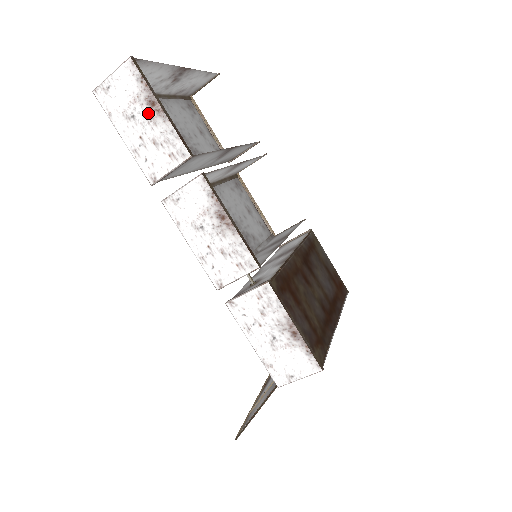
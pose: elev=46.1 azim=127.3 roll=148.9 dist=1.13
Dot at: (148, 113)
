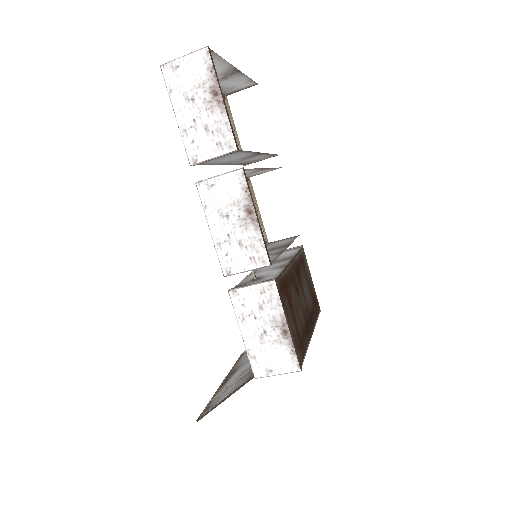
Dot at: (208, 101)
